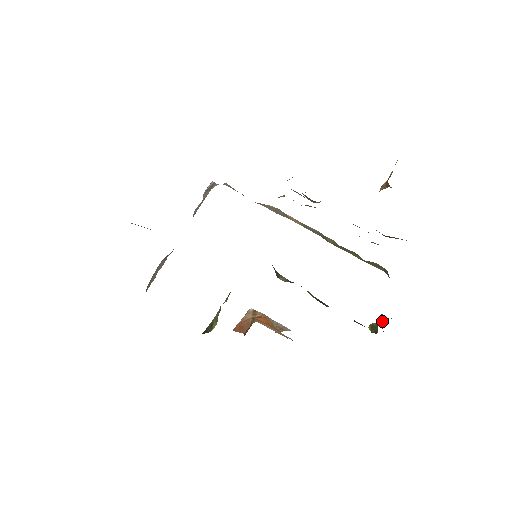
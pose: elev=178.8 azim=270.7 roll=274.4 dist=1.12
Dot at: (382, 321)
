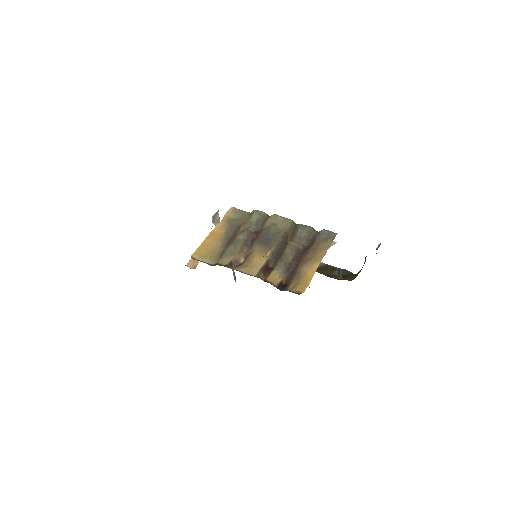
Dot at: occluded
